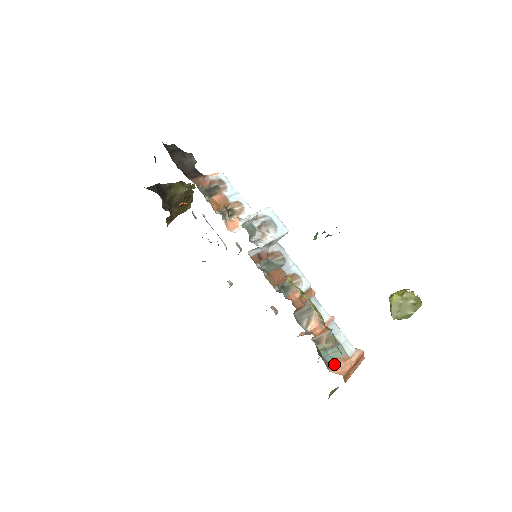
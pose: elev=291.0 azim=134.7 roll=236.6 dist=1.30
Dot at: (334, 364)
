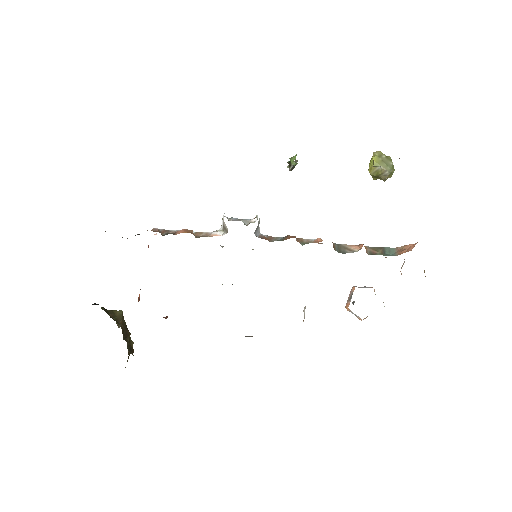
Dot at: (401, 253)
